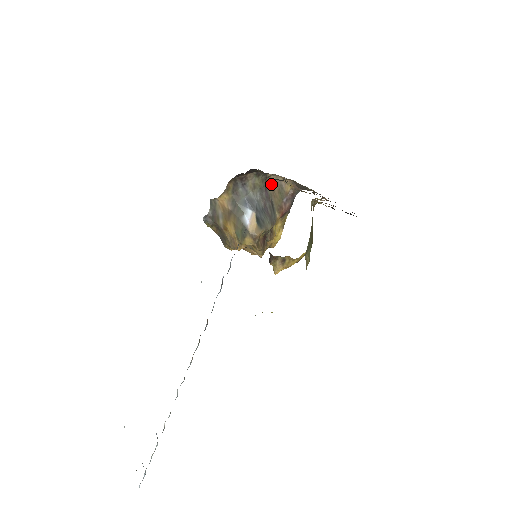
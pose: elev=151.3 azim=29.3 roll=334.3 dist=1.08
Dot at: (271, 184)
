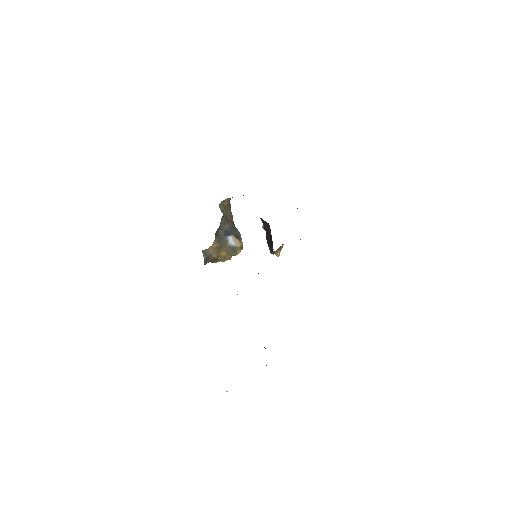
Dot at: (222, 211)
